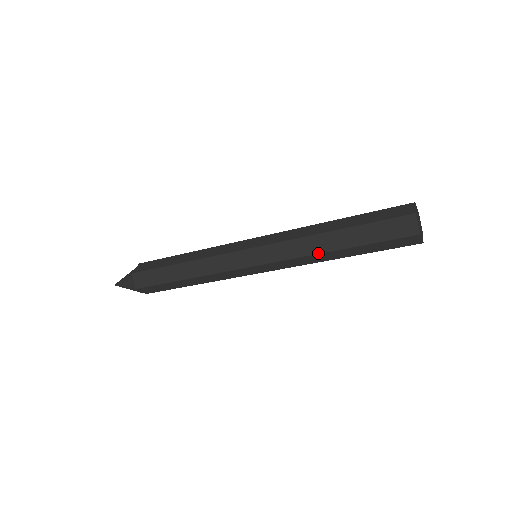
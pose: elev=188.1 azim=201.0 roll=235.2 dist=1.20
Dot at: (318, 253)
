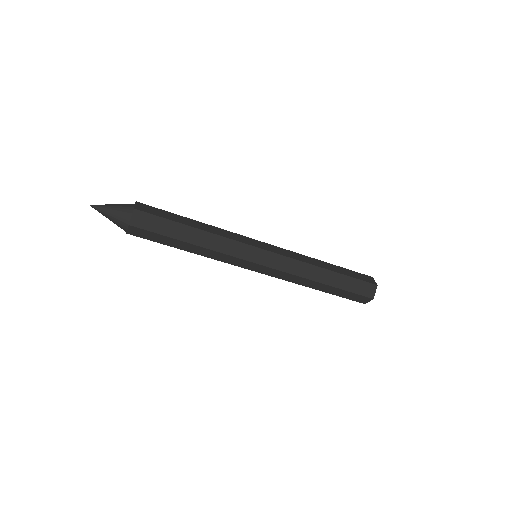
Dot at: (311, 279)
